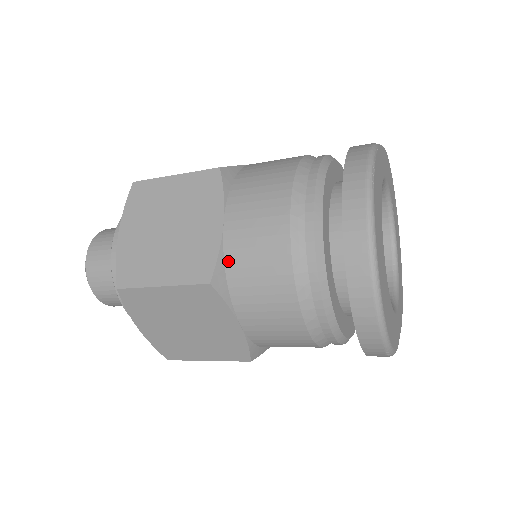
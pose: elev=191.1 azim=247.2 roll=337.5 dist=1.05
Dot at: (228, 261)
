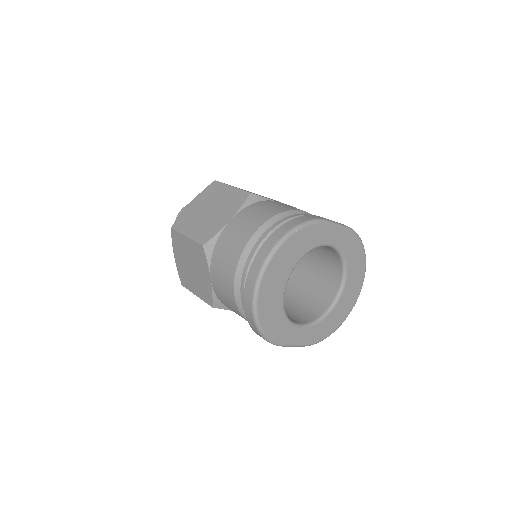
Dot at: (219, 240)
